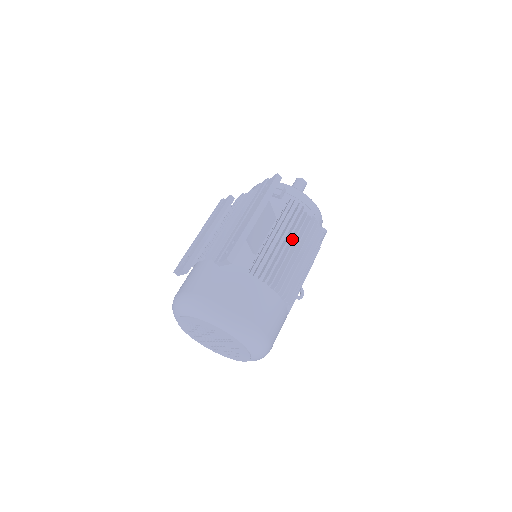
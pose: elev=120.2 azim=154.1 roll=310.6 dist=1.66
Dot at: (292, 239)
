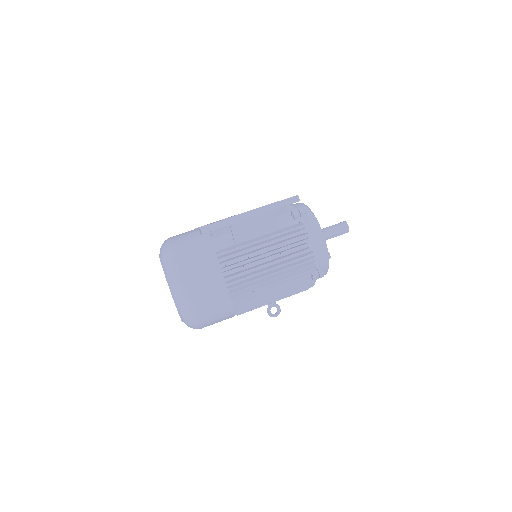
Dot at: (274, 254)
